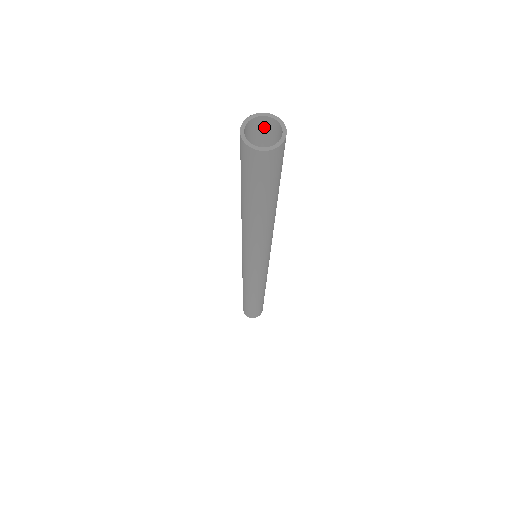
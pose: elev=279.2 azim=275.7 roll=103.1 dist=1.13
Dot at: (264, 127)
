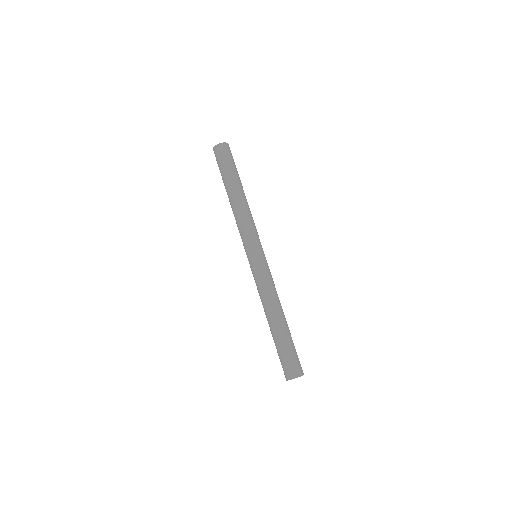
Dot at: occluded
